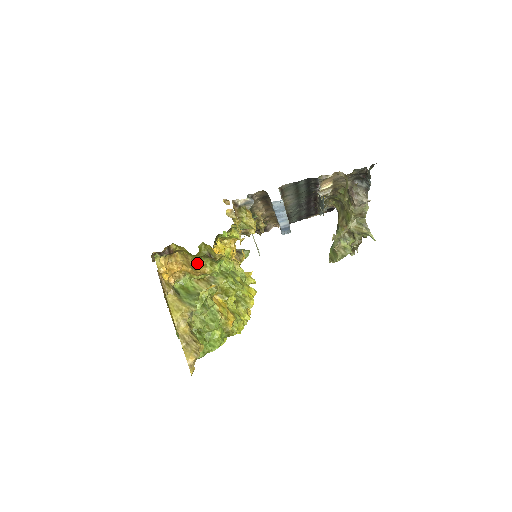
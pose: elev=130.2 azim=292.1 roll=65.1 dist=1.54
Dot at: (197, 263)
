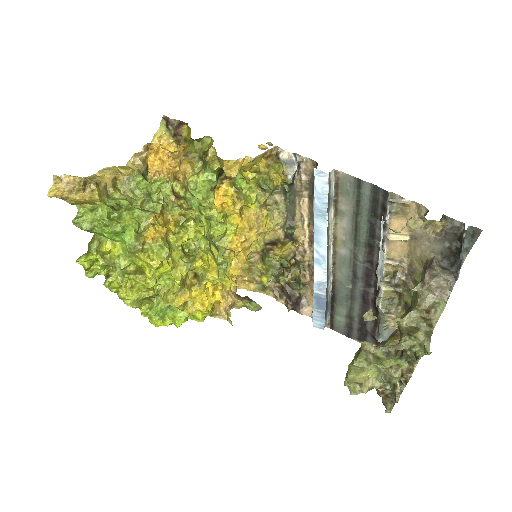
Dot at: (188, 158)
